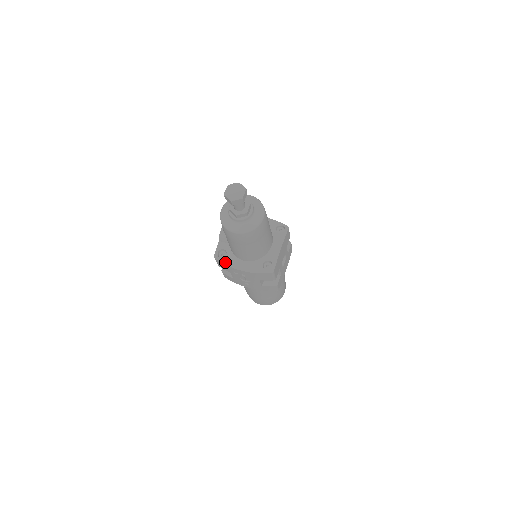
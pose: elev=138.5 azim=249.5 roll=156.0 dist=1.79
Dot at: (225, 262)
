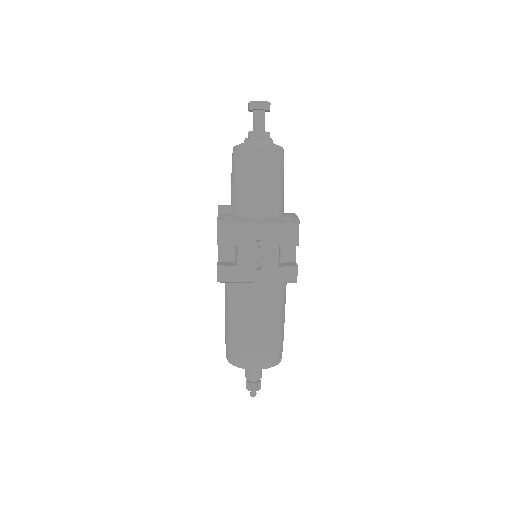
Dot at: (234, 221)
